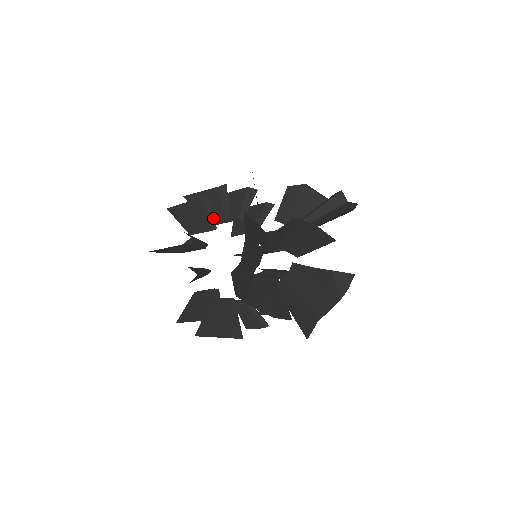
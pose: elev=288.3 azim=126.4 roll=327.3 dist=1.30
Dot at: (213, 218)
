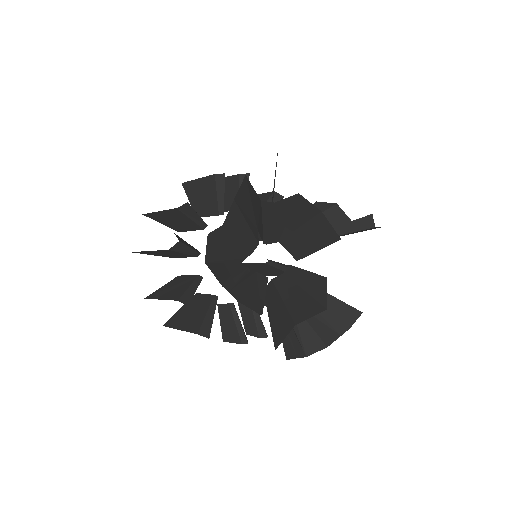
Dot at: (223, 201)
